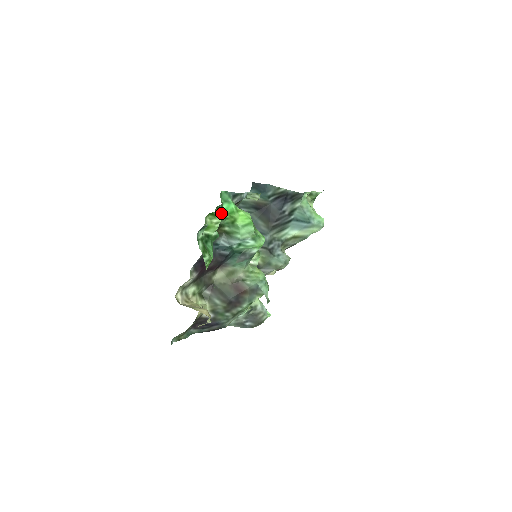
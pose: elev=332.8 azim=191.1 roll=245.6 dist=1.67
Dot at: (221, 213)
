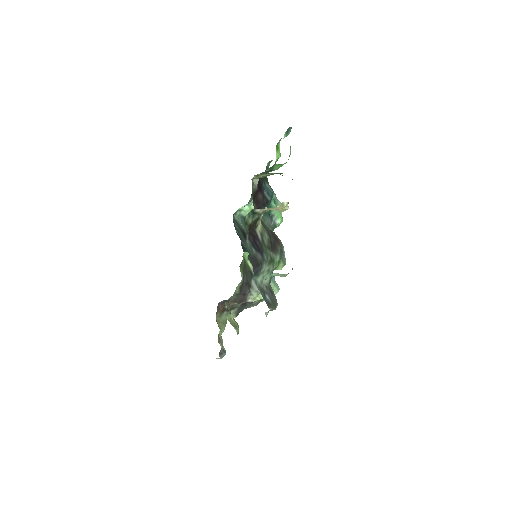
Dot at: (269, 164)
